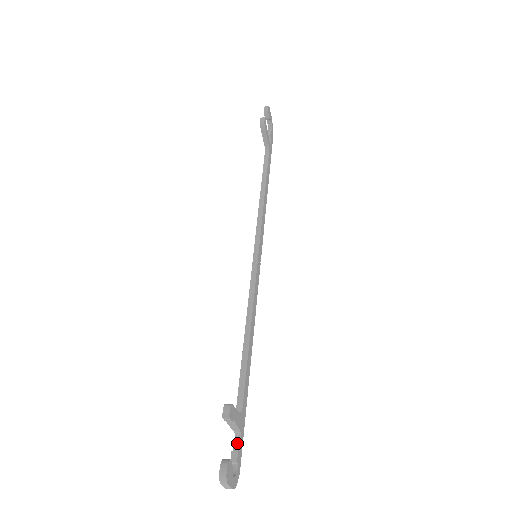
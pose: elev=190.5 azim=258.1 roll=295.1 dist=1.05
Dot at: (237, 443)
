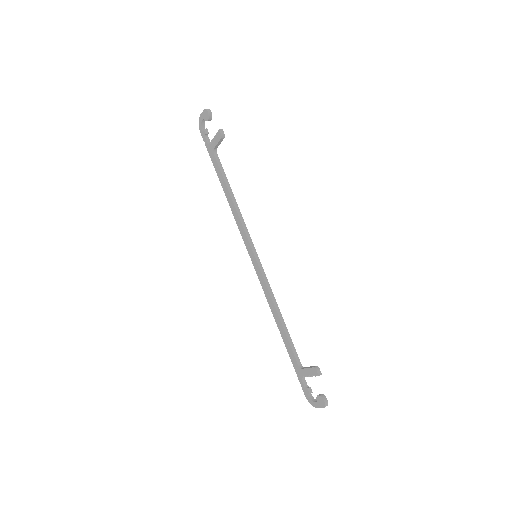
Dot at: (305, 383)
